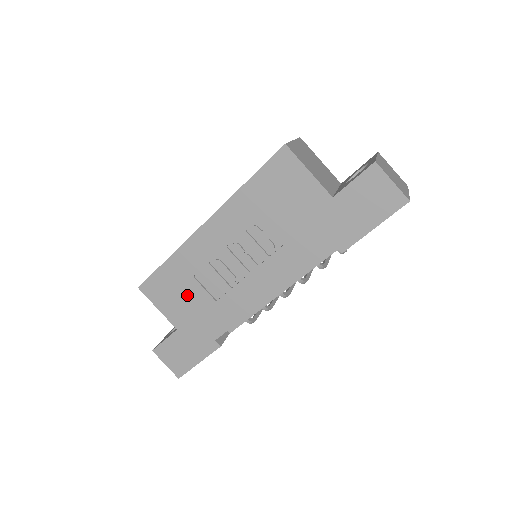
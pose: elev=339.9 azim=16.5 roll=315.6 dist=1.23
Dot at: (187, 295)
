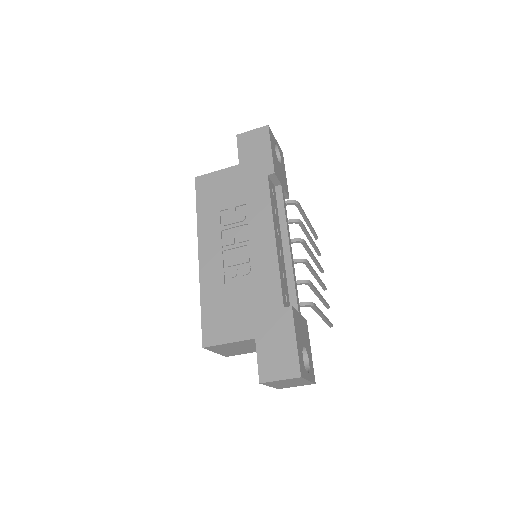
Dot at: (234, 306)
